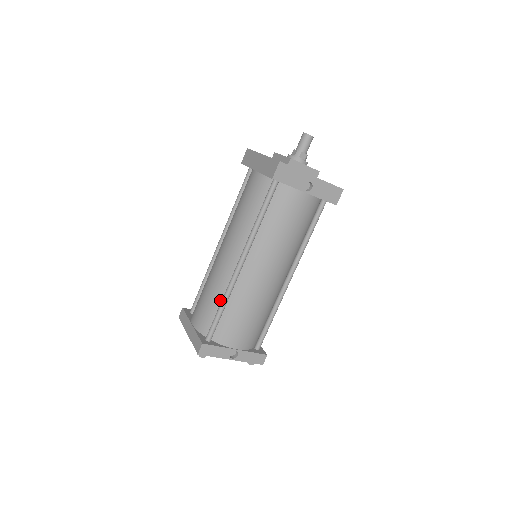
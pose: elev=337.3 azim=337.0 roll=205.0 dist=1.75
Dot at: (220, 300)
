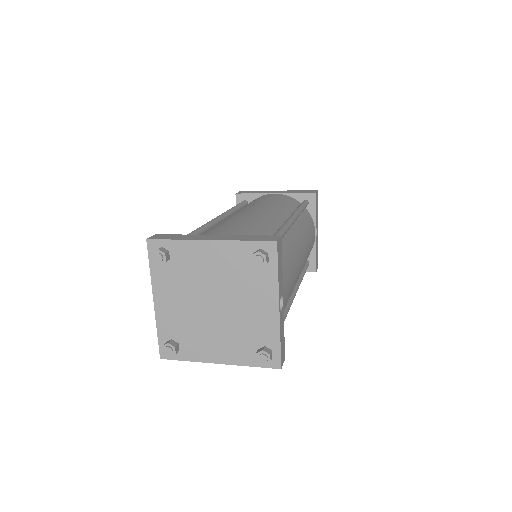
Dot at: (270, 232)
